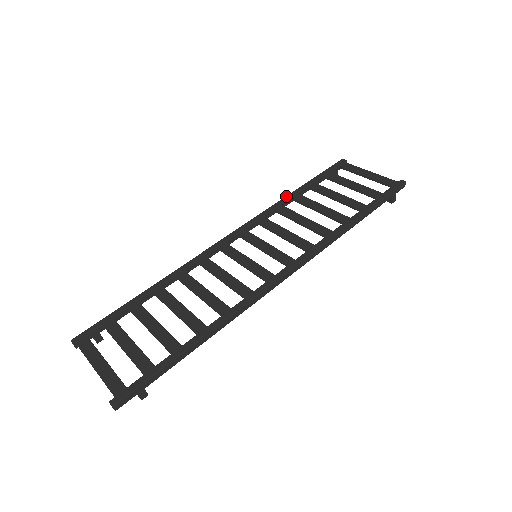
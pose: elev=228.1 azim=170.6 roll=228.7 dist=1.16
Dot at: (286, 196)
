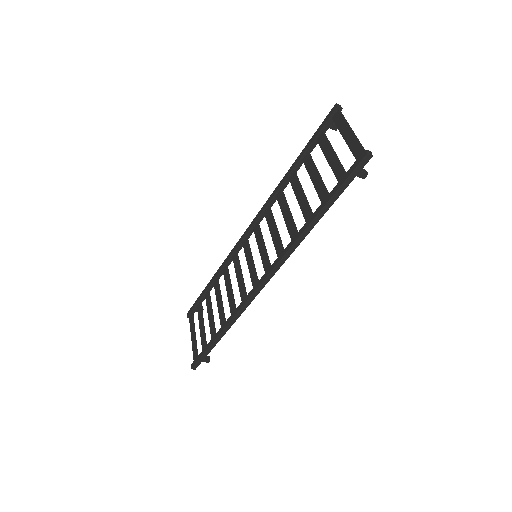
Dot at: (284, 176)
